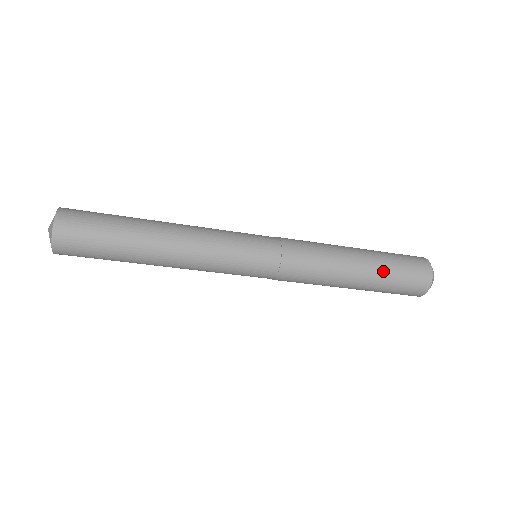
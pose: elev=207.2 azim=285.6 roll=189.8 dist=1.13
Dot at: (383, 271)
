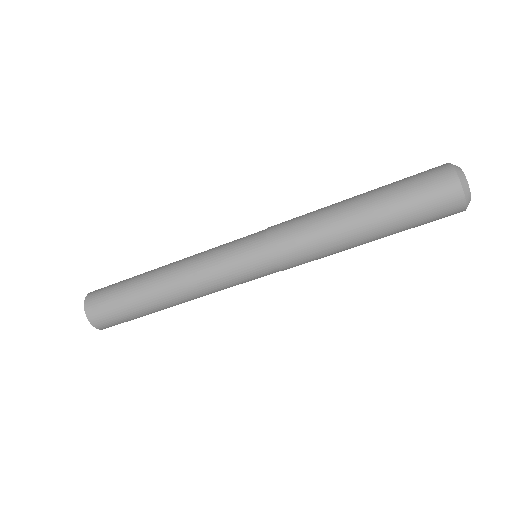
Dot at: (394, 221)
